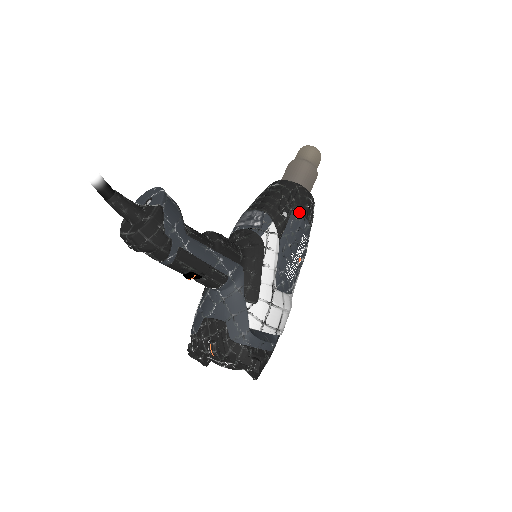
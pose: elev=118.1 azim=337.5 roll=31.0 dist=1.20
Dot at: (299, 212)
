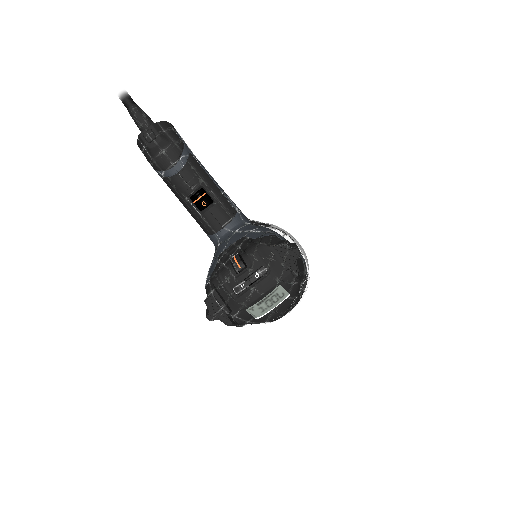
Dot at: occluded
